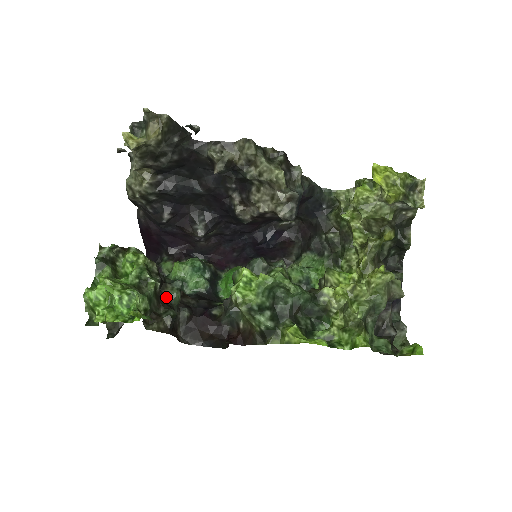
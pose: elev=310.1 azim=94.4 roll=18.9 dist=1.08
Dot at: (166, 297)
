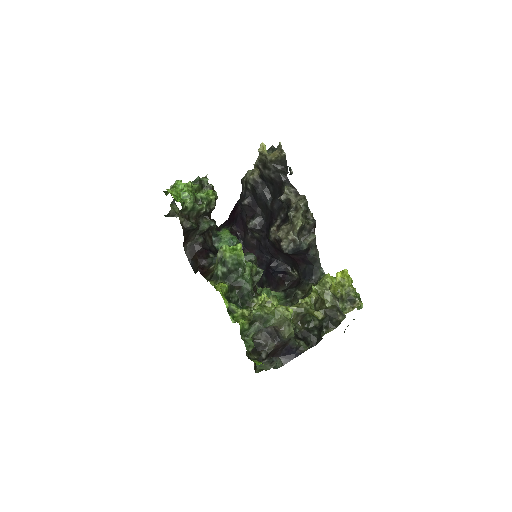
Dot at: (202, 221)
